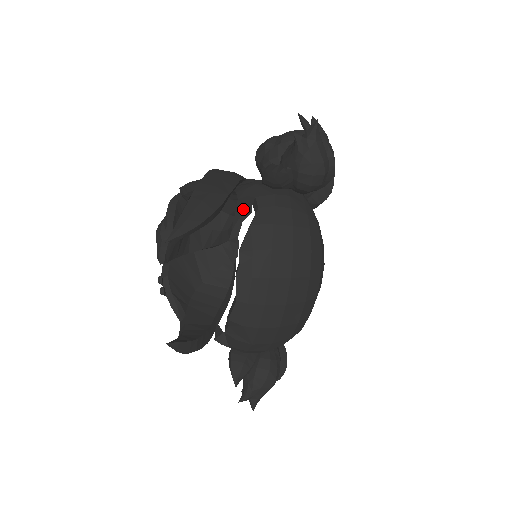
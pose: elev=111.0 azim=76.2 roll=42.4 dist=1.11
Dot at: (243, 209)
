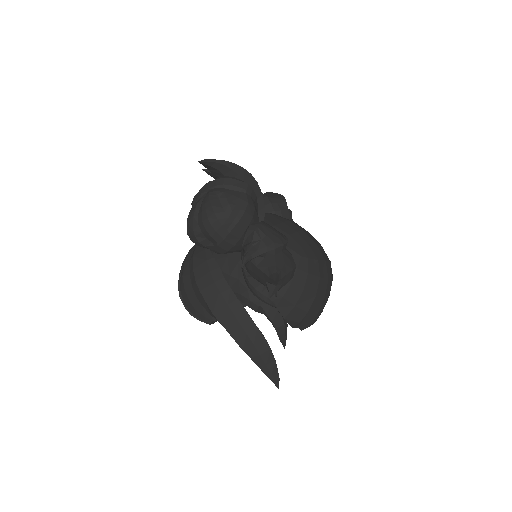
Dot at: occluded
